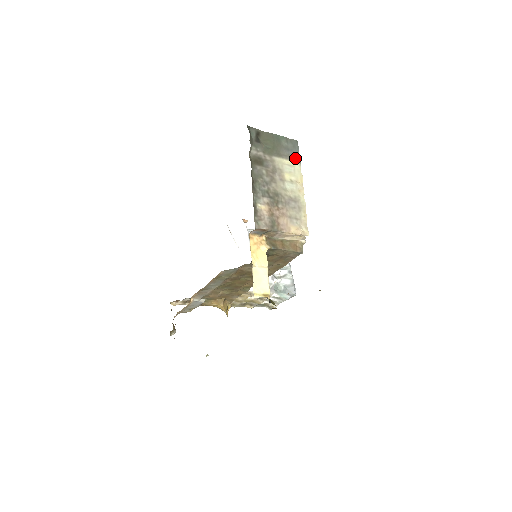
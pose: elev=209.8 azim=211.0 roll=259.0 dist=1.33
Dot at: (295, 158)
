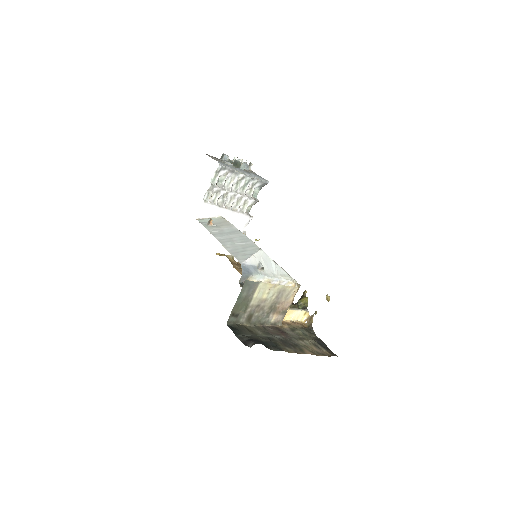
Dot at: (256, 286)
